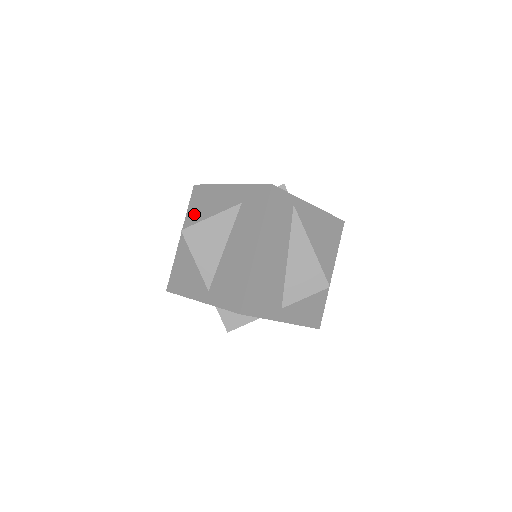
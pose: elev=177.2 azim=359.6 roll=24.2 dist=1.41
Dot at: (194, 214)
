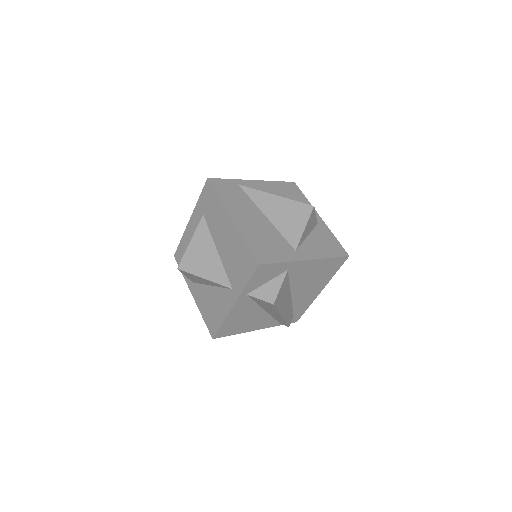
Dot at: occluded
